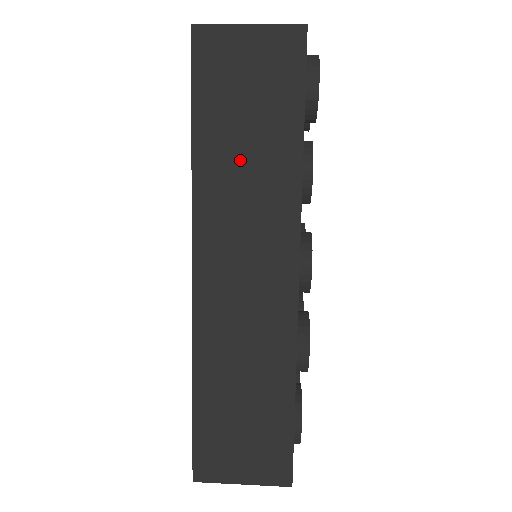
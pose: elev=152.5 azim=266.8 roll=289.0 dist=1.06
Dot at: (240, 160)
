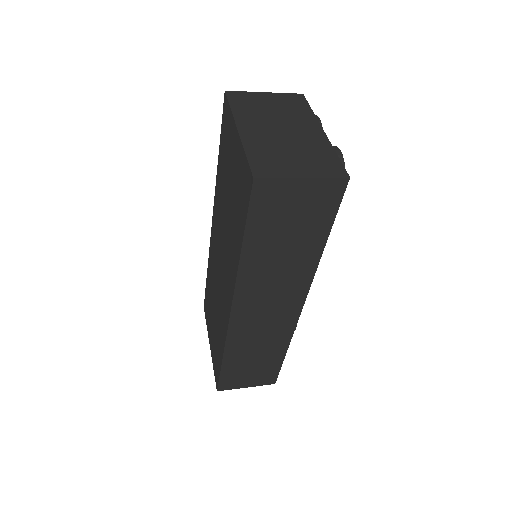
Dot at: (276, 258)
